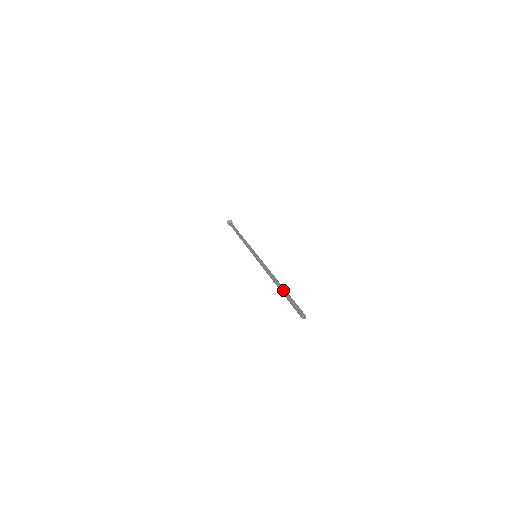
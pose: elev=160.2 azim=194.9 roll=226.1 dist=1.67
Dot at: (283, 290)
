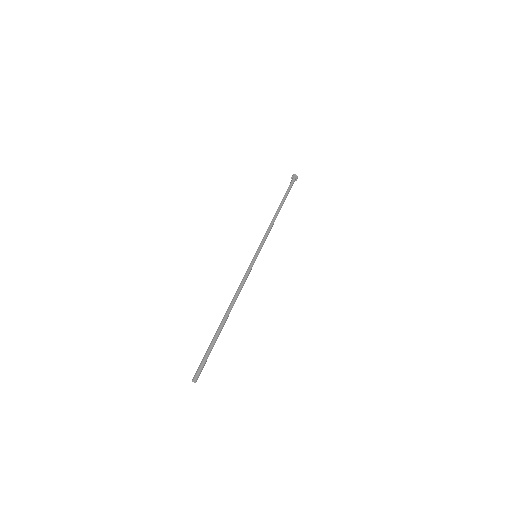
Dot at: (219, 331)
